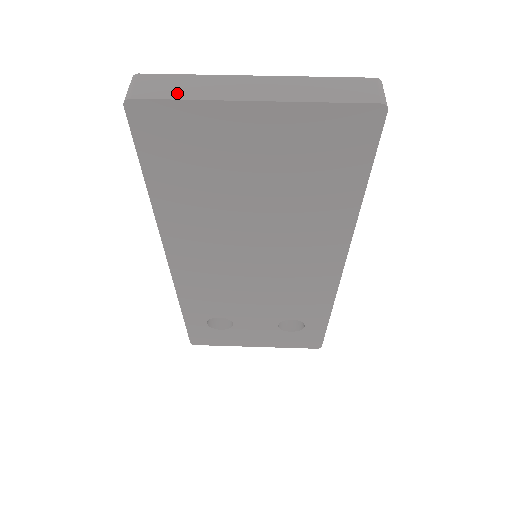
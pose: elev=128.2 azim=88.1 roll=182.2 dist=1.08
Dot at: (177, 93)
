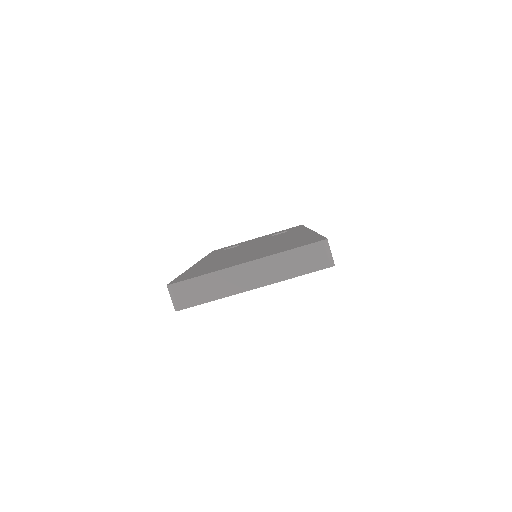
Dot at: (204, 297)
